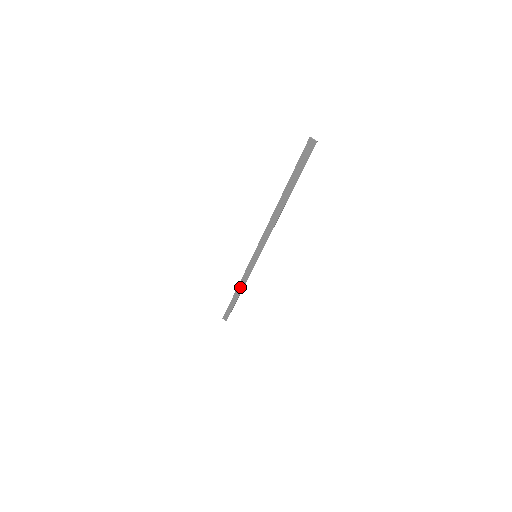
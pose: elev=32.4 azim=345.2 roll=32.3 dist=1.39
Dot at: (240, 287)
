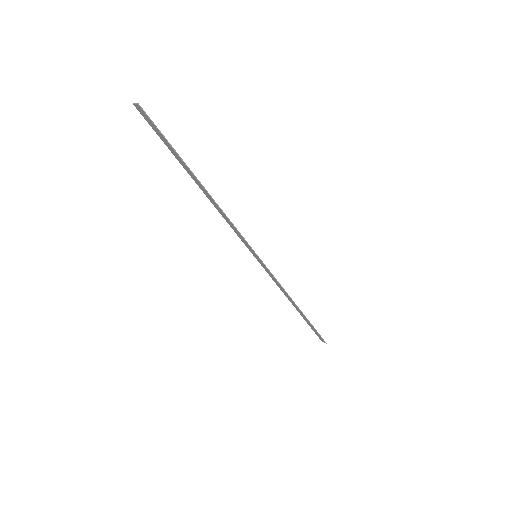
Dot at: (288, 298)
